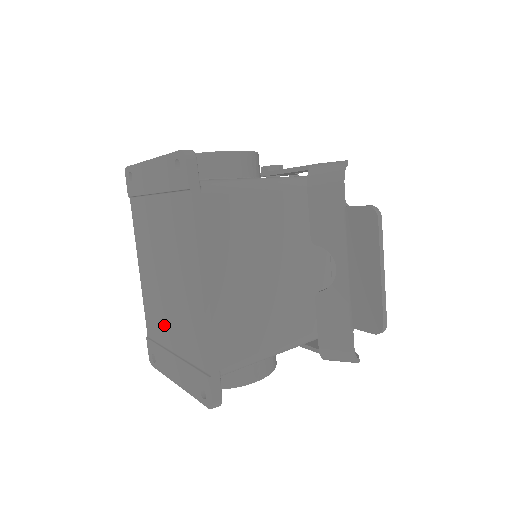
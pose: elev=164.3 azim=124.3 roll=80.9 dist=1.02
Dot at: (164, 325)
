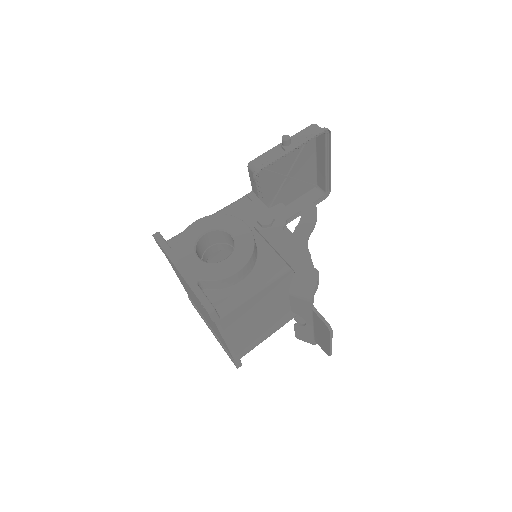
Dot at: (201, 312)
